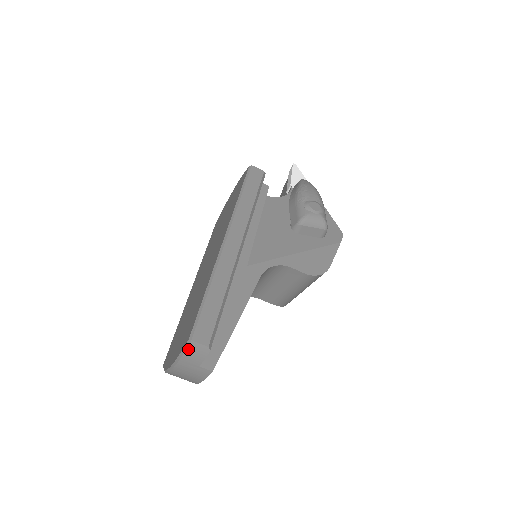
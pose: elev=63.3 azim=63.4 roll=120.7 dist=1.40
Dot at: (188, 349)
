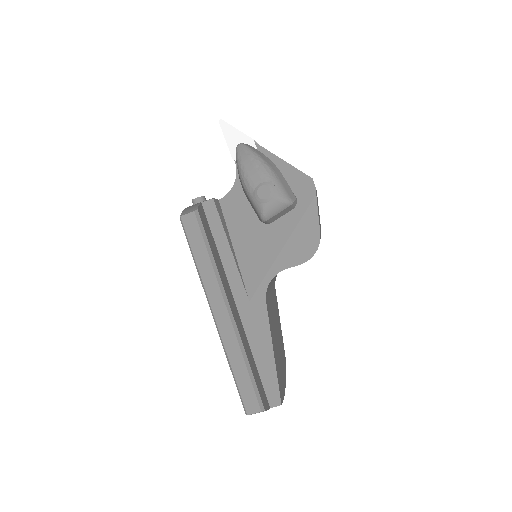
Dot at: occluded
